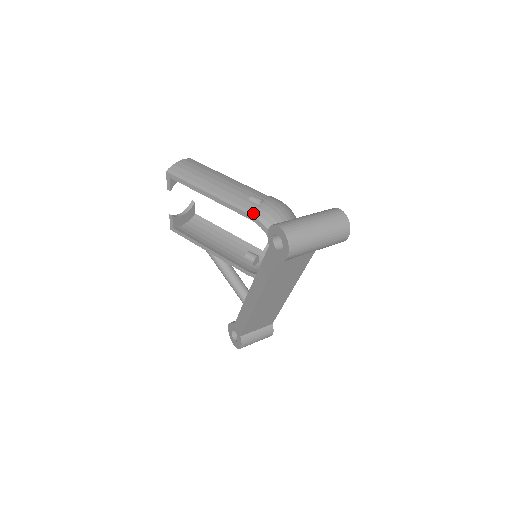
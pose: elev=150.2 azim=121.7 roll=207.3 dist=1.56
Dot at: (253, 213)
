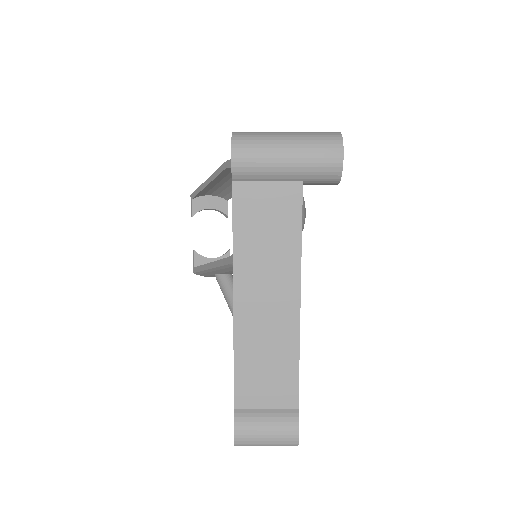
Dot at: occluded
